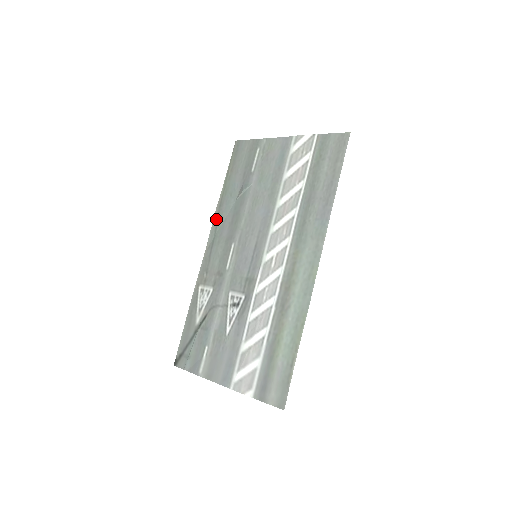
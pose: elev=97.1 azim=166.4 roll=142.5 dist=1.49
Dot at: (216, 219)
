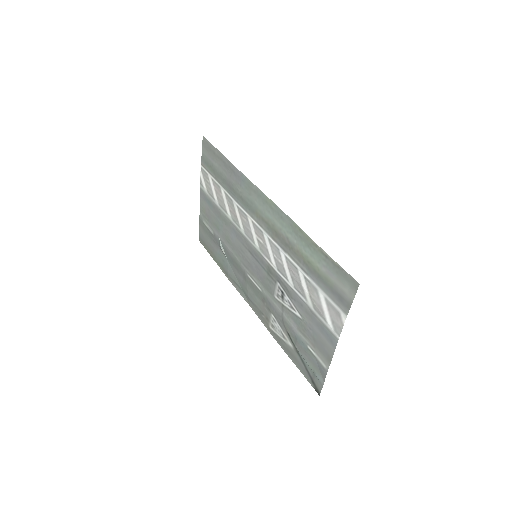
Dot at: (234, 284)
